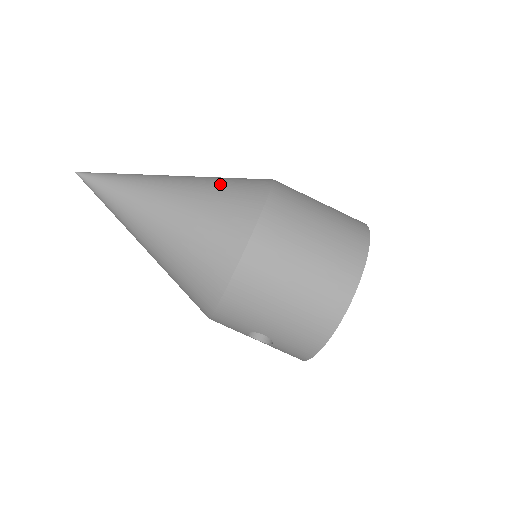
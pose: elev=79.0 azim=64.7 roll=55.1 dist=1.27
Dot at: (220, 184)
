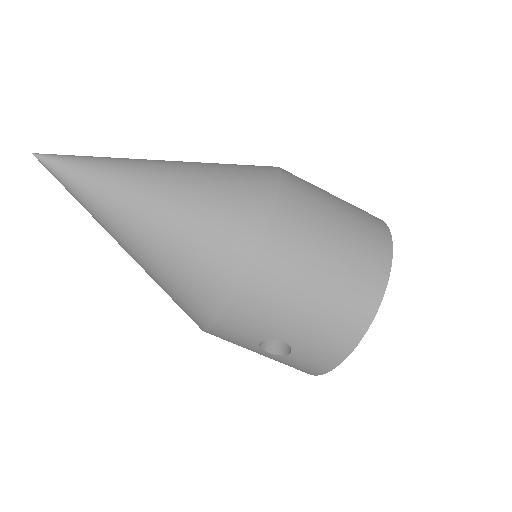
Dot at: (221, 166)
